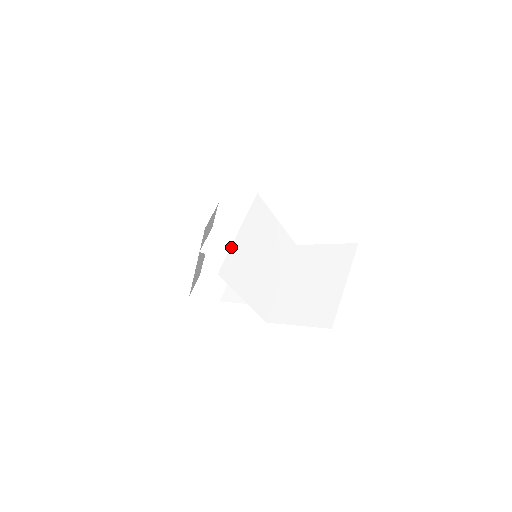
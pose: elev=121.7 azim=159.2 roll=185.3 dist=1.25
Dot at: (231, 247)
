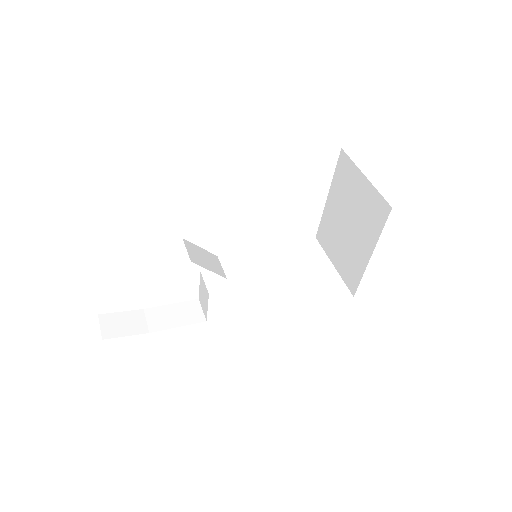
Dot at: occluded
